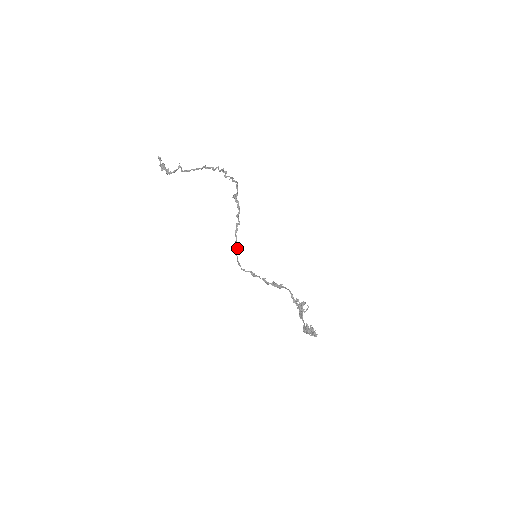
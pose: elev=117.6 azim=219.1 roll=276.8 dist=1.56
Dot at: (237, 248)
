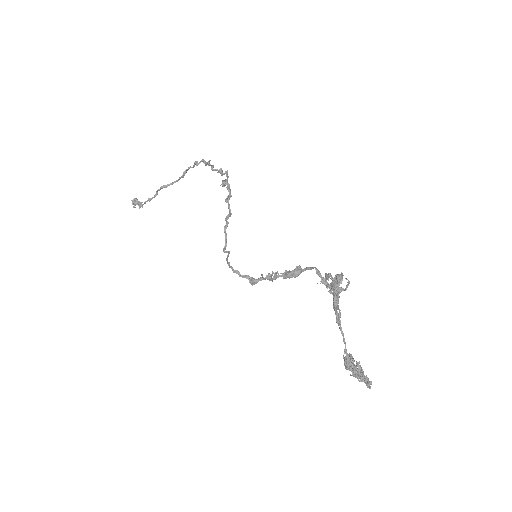
Dot at: (227, 251)
